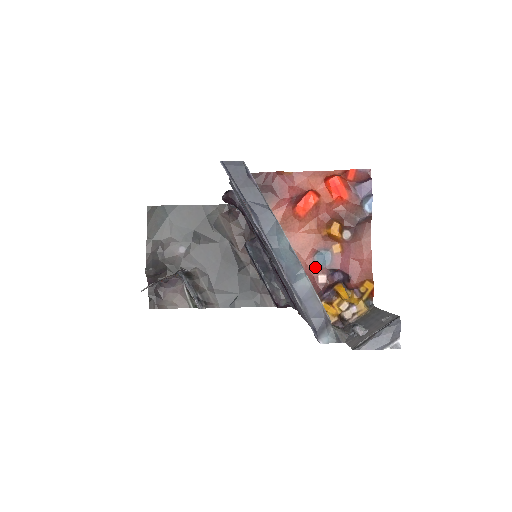
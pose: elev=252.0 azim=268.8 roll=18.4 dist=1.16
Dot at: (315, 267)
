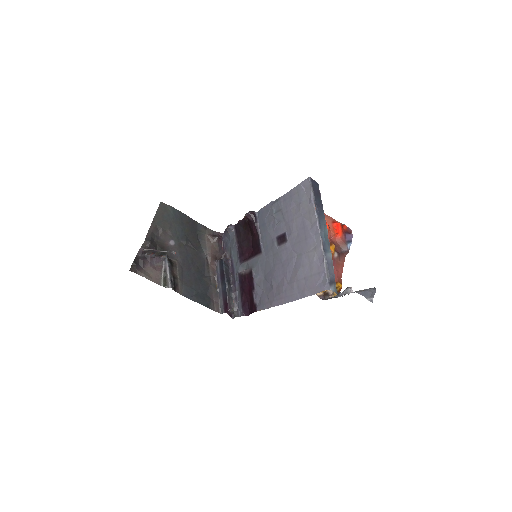
Dot at: occluded
